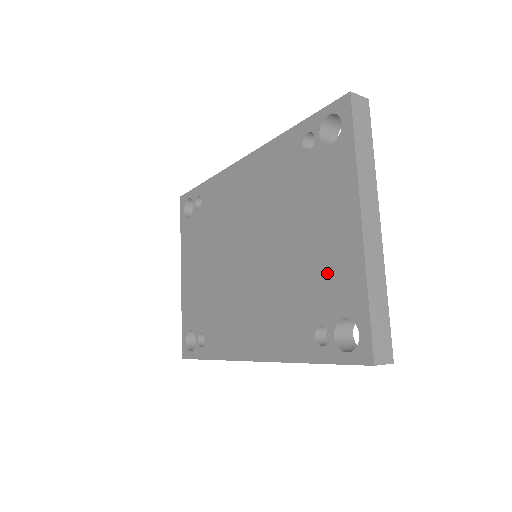
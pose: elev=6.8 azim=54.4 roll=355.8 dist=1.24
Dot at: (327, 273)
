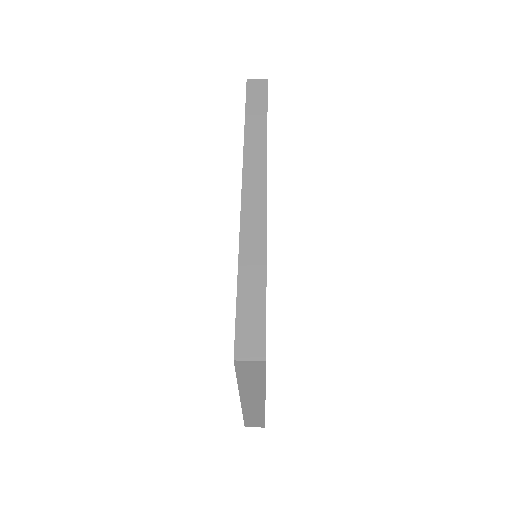
Dot at: occluded
